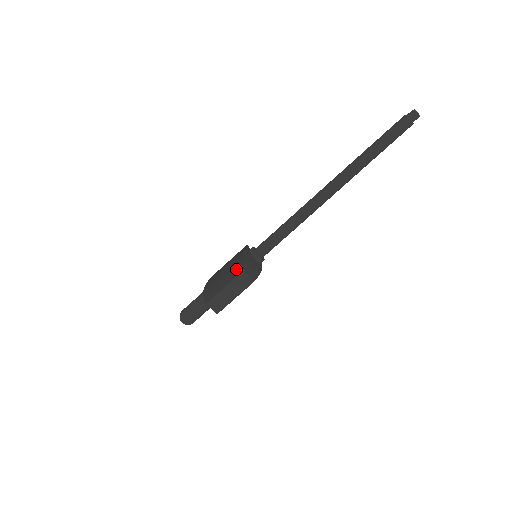
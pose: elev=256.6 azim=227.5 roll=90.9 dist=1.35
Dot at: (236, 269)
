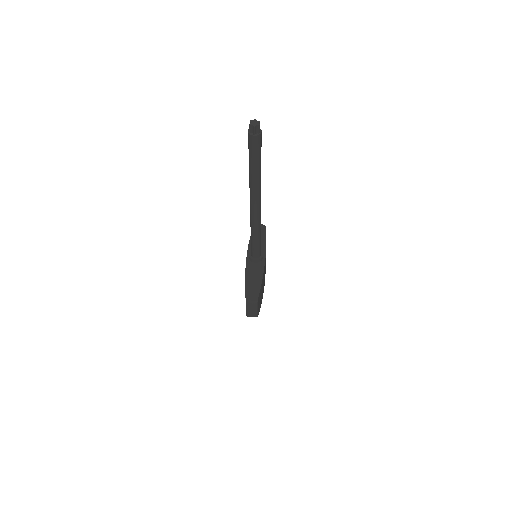
Dot at: occluded
